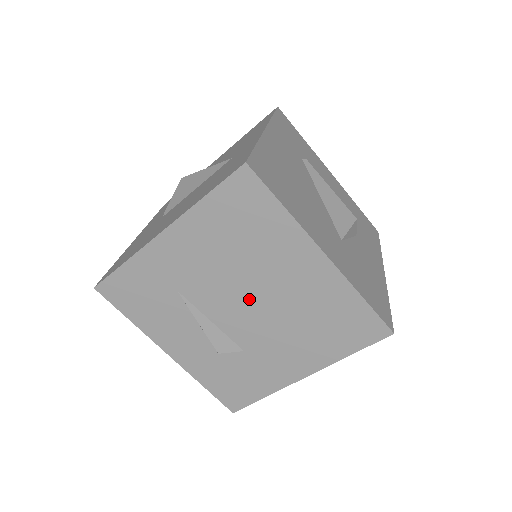
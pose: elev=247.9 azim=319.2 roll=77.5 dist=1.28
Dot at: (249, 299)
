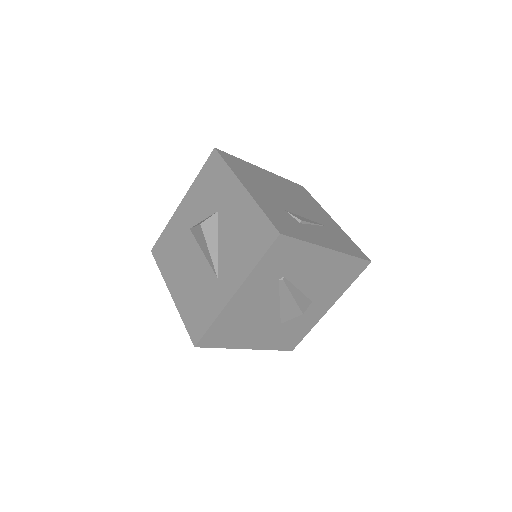
Dot at: occluded
